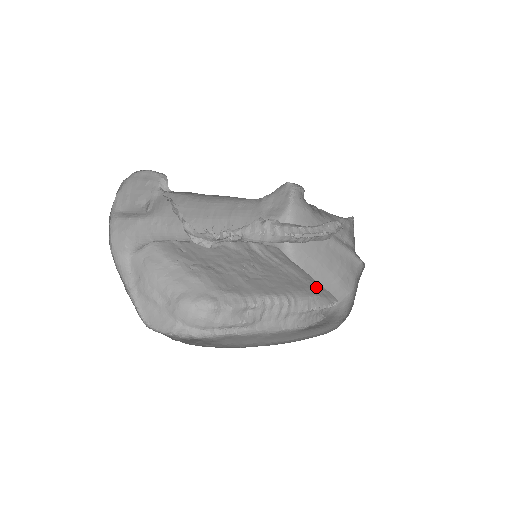
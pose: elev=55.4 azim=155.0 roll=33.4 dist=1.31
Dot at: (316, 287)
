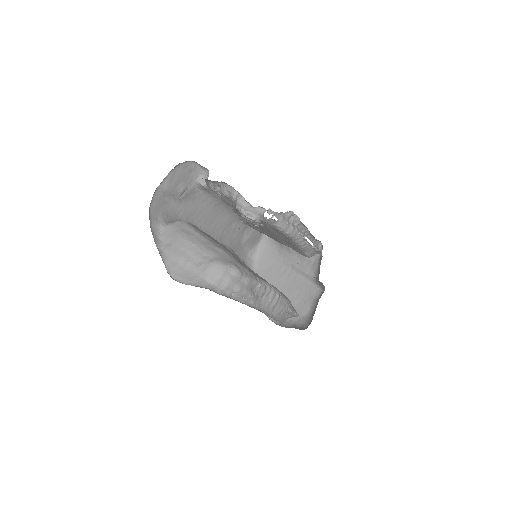
Dot at: occluded
